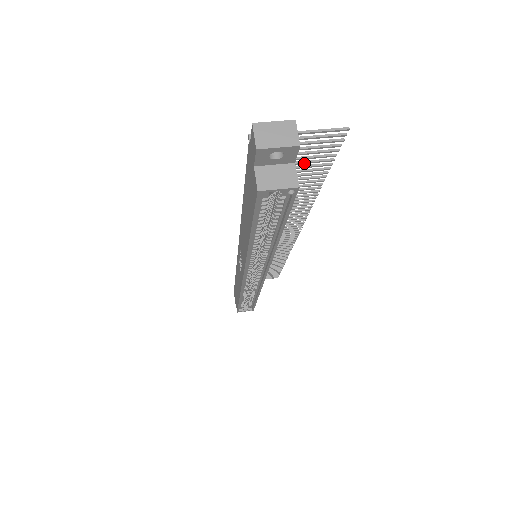
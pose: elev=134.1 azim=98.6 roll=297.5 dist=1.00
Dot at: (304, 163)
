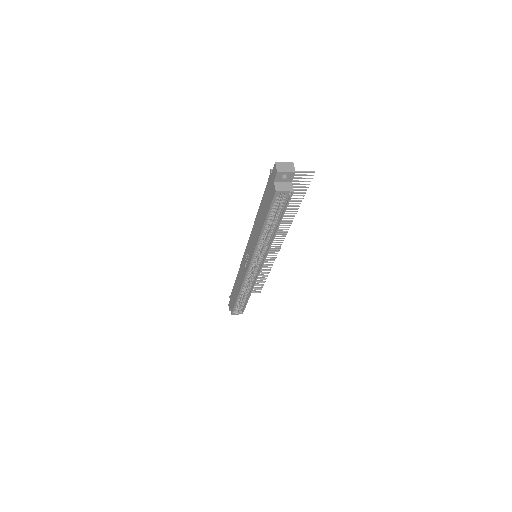
Dot at: occluded
